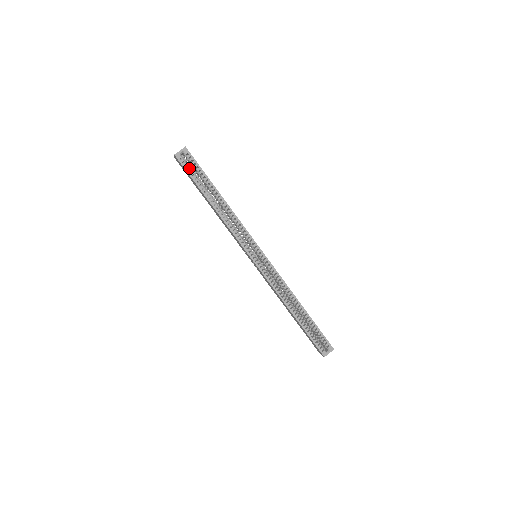
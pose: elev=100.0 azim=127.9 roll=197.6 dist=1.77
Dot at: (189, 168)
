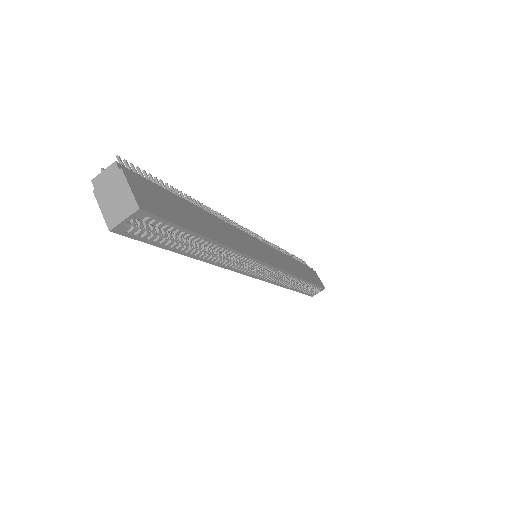
Dot at: (145, 223)
